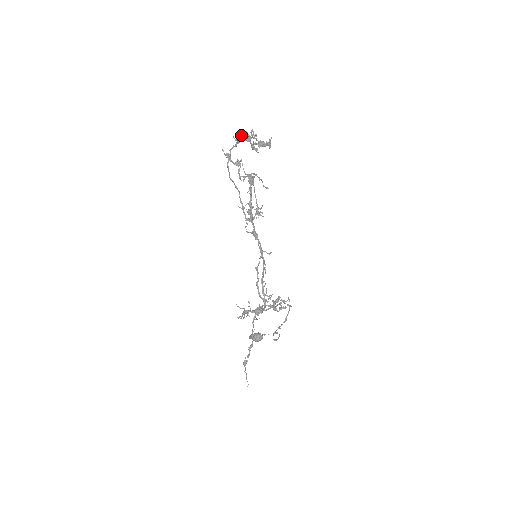
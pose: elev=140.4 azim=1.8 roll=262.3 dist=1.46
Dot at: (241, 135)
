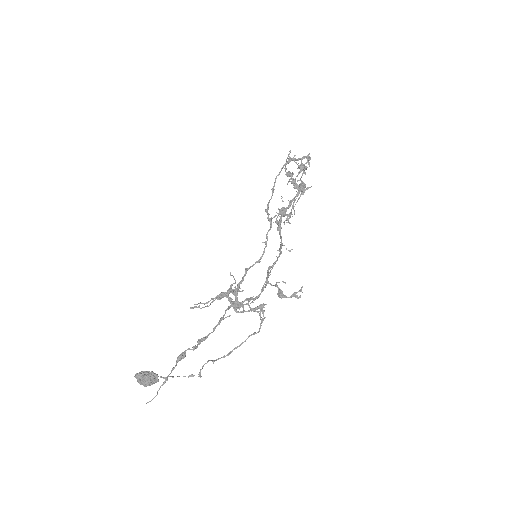
Dot at: occluded
